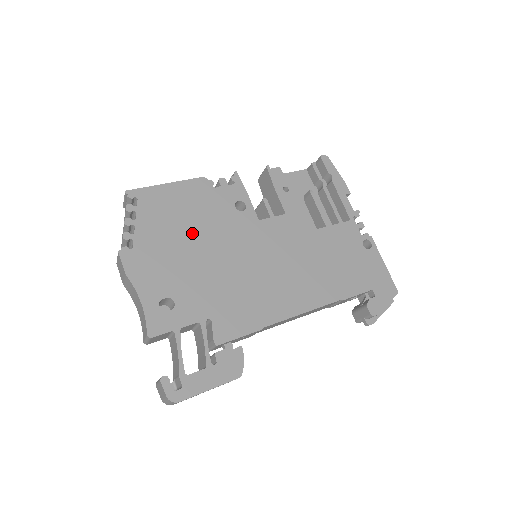
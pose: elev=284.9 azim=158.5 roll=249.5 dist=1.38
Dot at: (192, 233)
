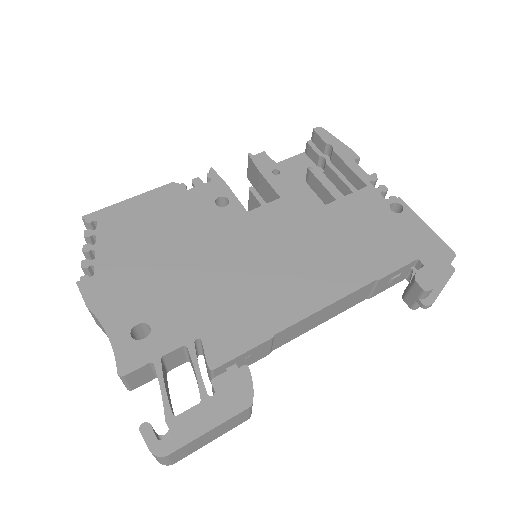
Dot at: (165, 243)
